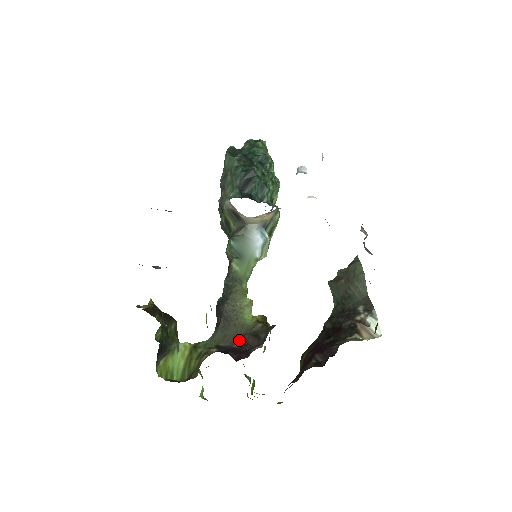
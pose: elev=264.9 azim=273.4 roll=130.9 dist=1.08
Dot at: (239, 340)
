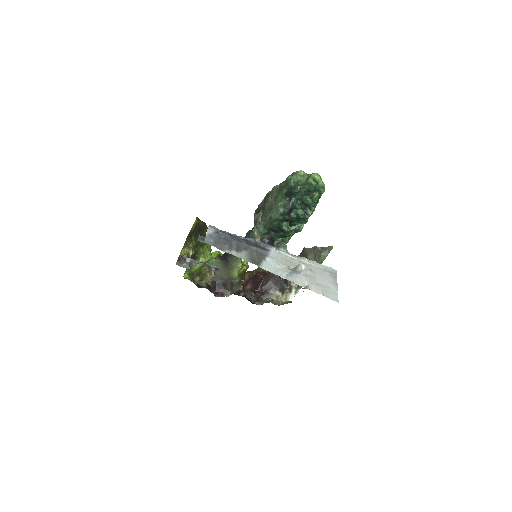
Dot at: (225, 280)
